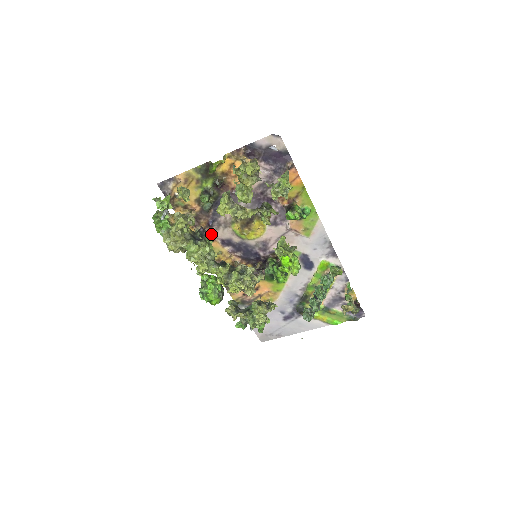
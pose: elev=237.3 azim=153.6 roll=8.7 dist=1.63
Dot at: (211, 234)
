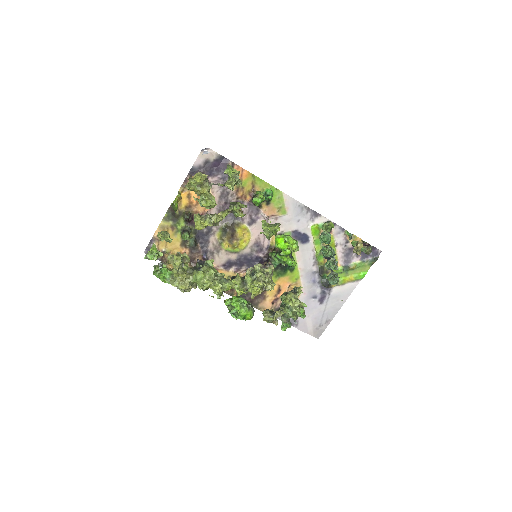
Dot at: occluded
